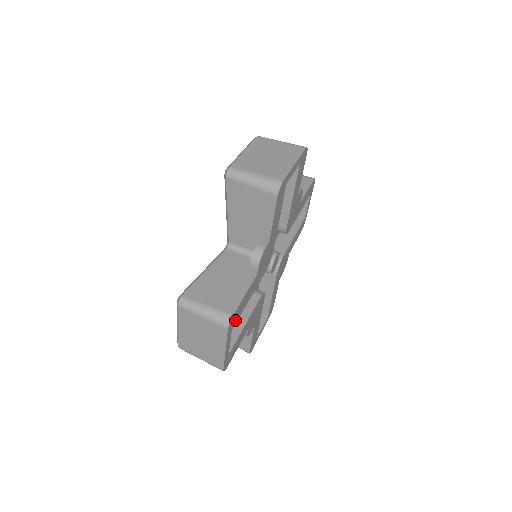
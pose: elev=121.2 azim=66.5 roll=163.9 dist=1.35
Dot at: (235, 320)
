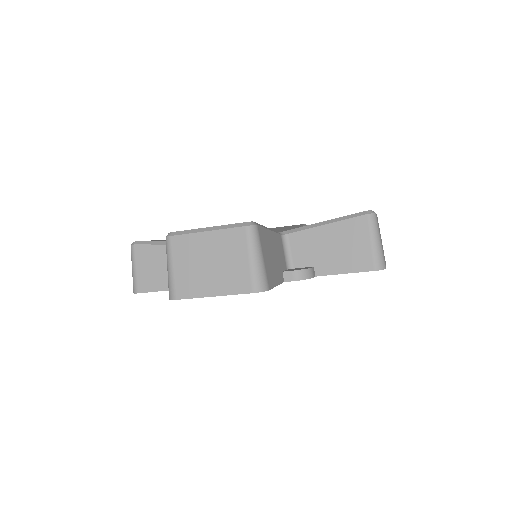
Dot at: occluded
